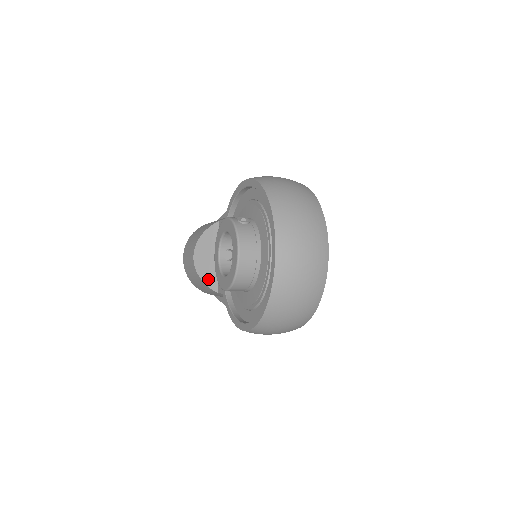
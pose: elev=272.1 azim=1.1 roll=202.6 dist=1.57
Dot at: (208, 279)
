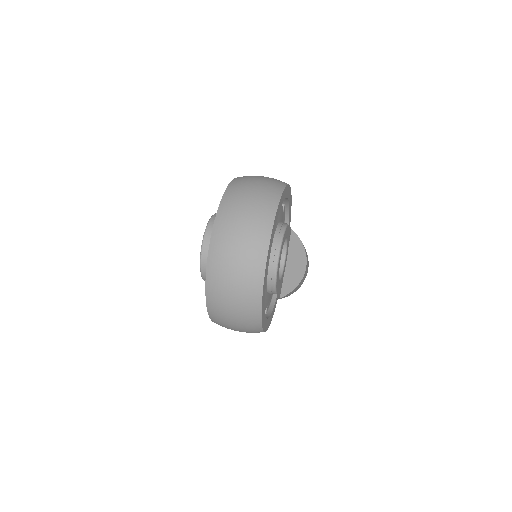
Dot at: occluded
